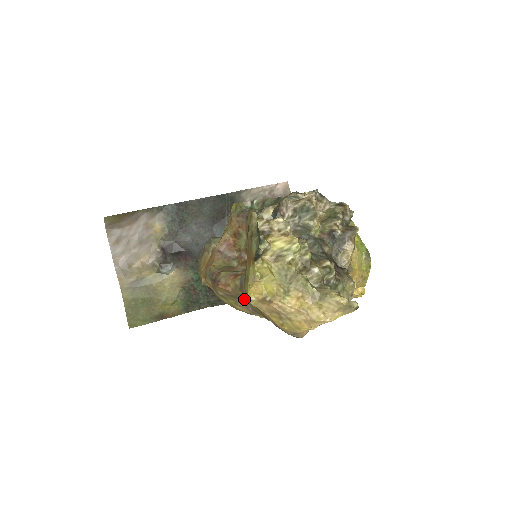
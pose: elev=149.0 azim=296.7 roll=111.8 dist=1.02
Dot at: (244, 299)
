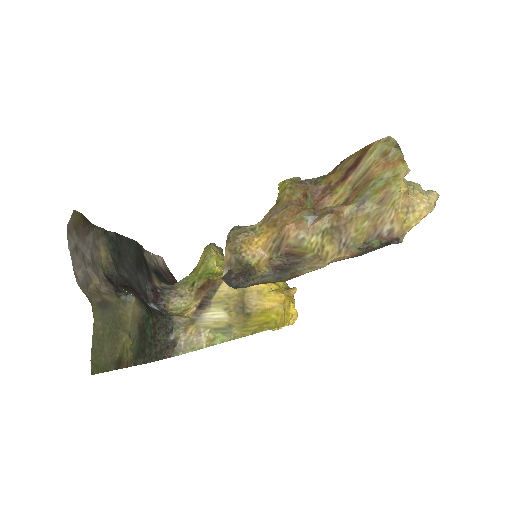
Dot at: (349, 227)
